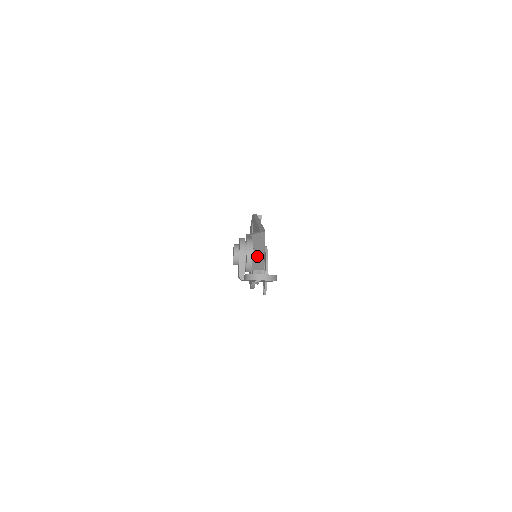
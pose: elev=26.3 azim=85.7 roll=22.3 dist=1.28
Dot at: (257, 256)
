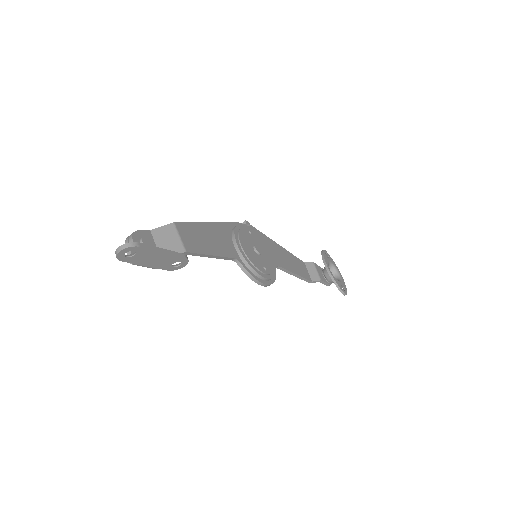
Dot at: (168, 244)
